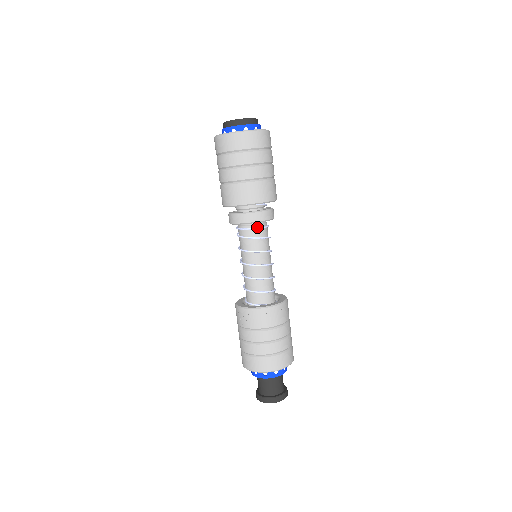
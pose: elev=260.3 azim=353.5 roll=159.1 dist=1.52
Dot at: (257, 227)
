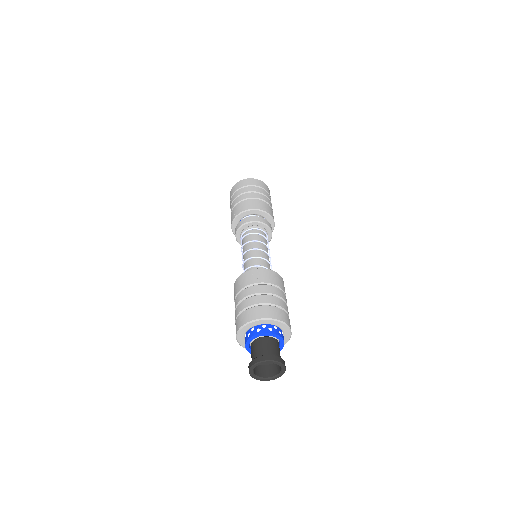
Dot at: (264, 231)
